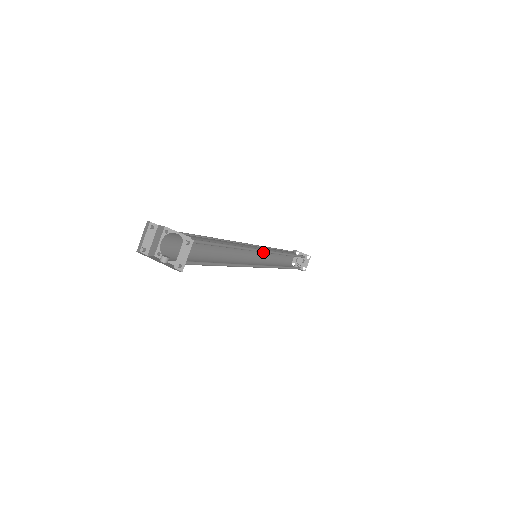
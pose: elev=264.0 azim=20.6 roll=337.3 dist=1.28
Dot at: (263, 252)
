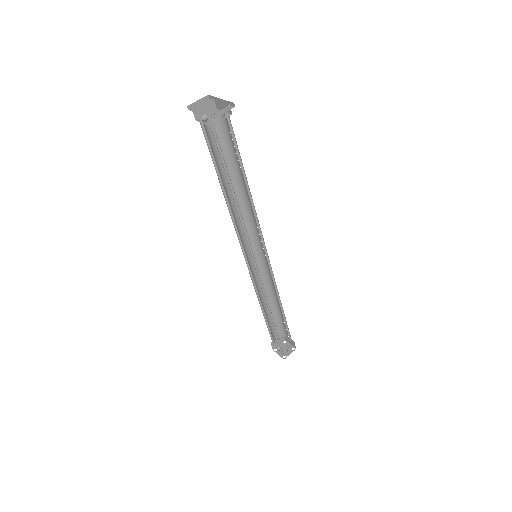
Dot at: occluded
